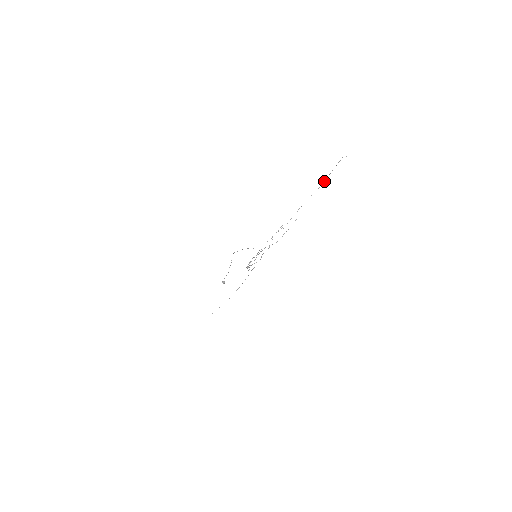
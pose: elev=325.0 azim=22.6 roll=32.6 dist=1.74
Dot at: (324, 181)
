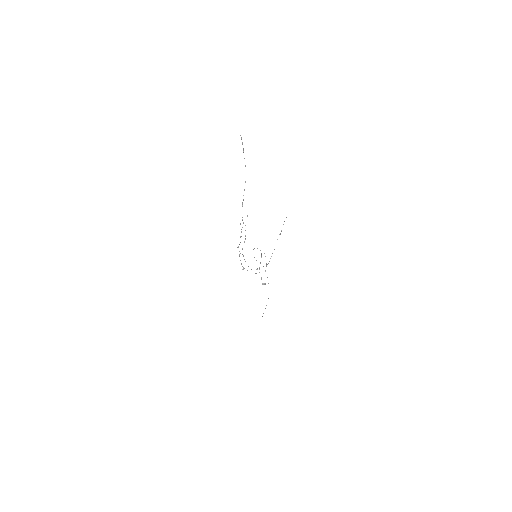
Dot at: occluded
